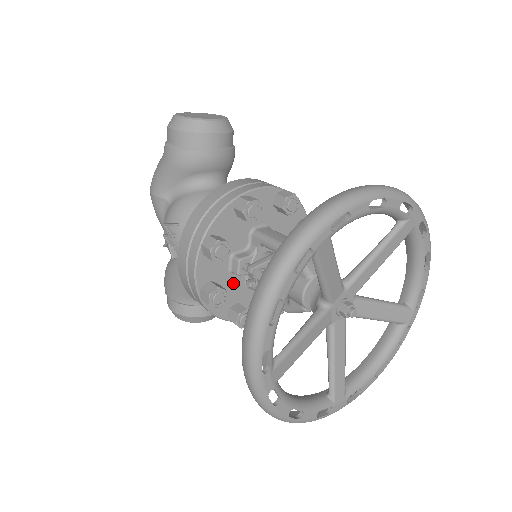
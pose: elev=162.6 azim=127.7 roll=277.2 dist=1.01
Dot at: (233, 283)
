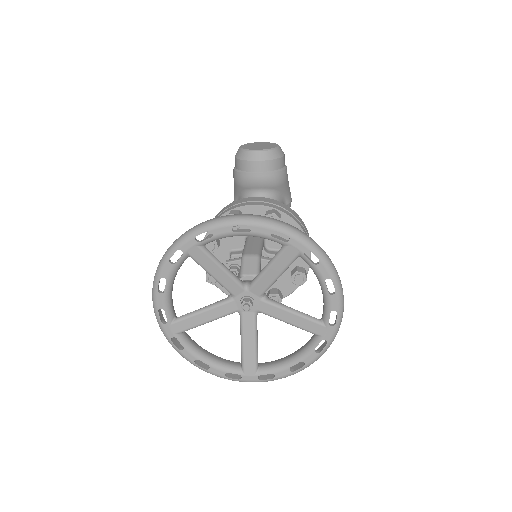
Dot at: occluded
